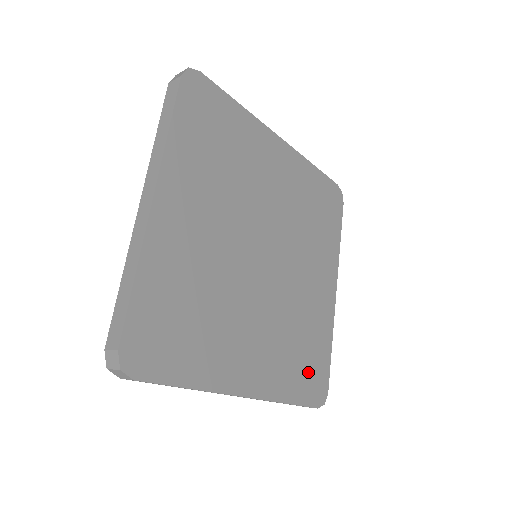
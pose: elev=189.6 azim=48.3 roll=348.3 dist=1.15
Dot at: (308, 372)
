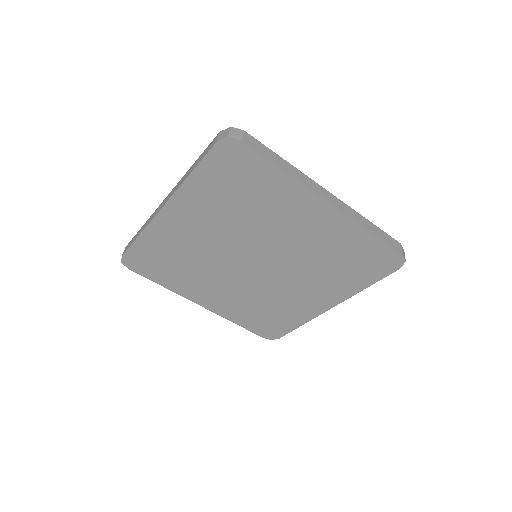
Dot at: (265, 323)
